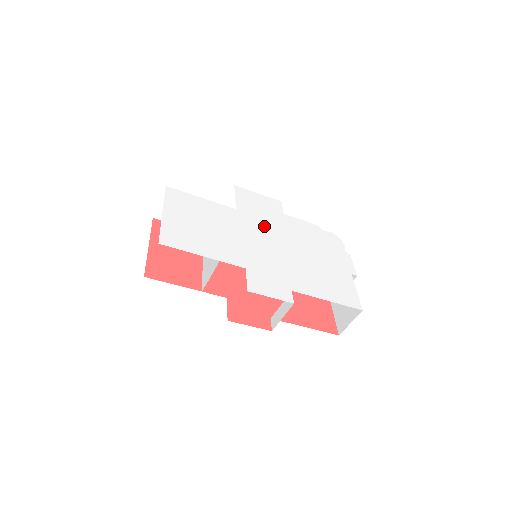
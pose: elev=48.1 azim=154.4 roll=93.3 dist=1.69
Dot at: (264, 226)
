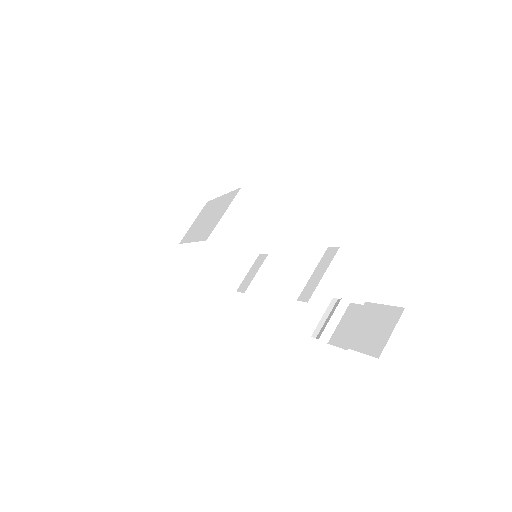
Dot at: occluded
